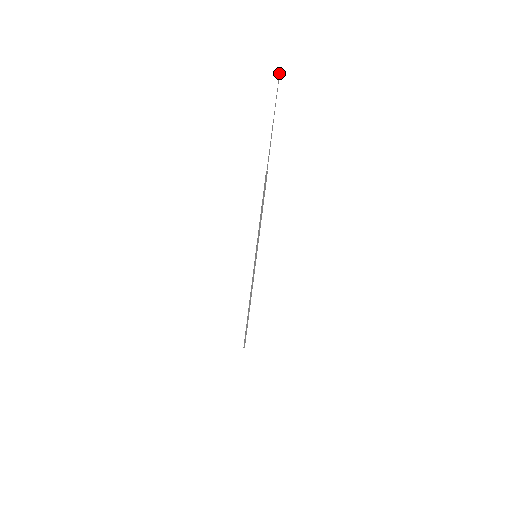
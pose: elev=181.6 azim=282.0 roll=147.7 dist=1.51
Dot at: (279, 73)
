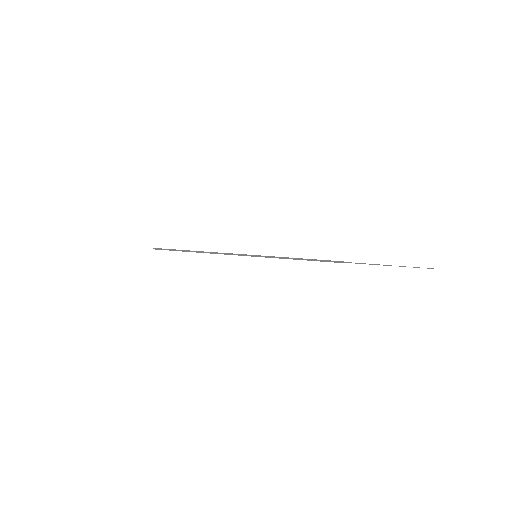
Dot at: occluded
